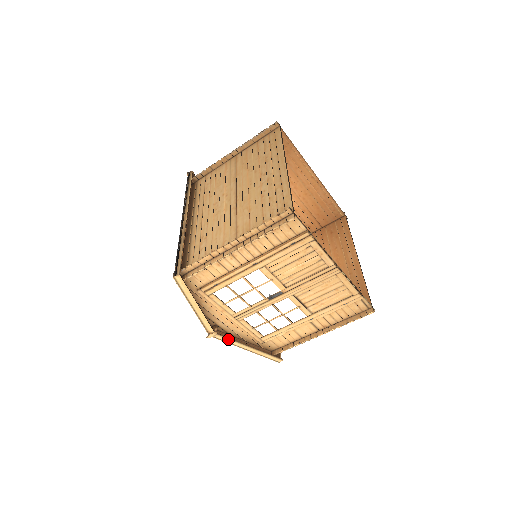
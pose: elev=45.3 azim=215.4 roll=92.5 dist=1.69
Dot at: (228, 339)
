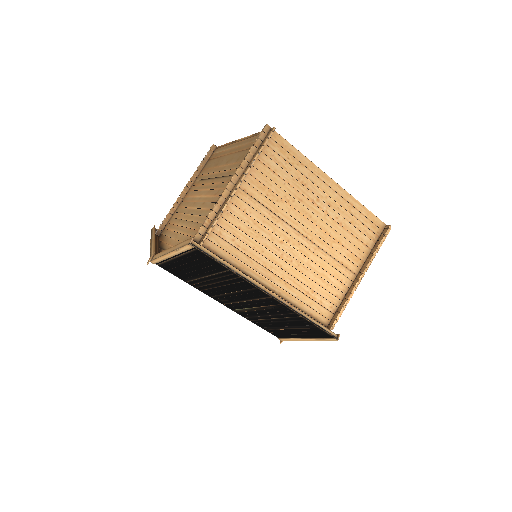
Dot at: occluded
